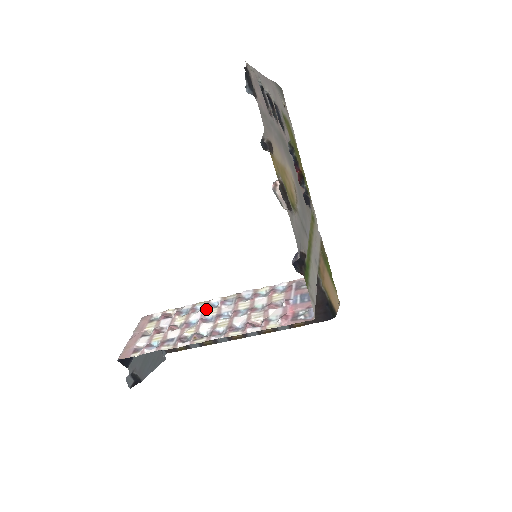
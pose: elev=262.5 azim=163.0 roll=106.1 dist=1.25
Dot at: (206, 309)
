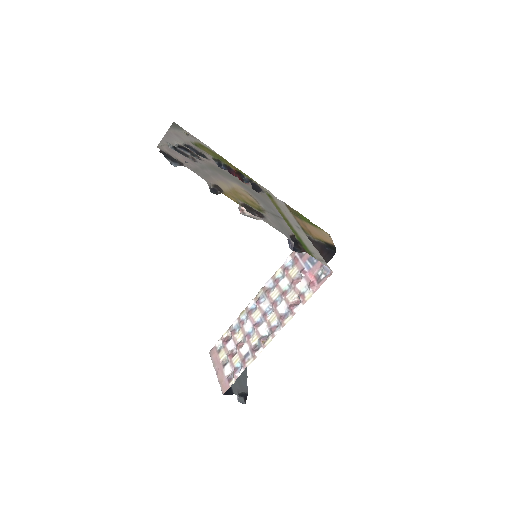
Dot at: (251, 316)
